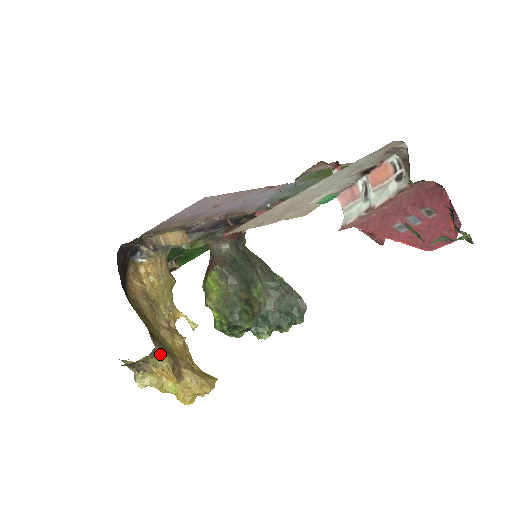
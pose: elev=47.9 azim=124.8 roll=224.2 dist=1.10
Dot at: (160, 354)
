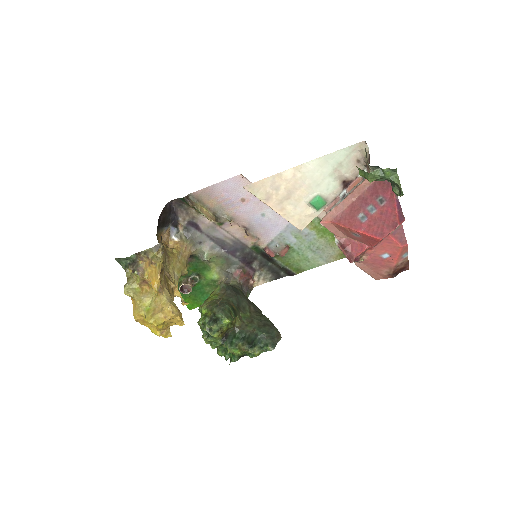
Dot at: (159, 255)
